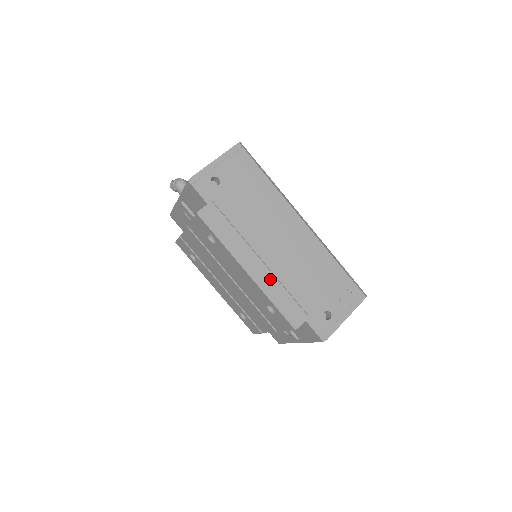
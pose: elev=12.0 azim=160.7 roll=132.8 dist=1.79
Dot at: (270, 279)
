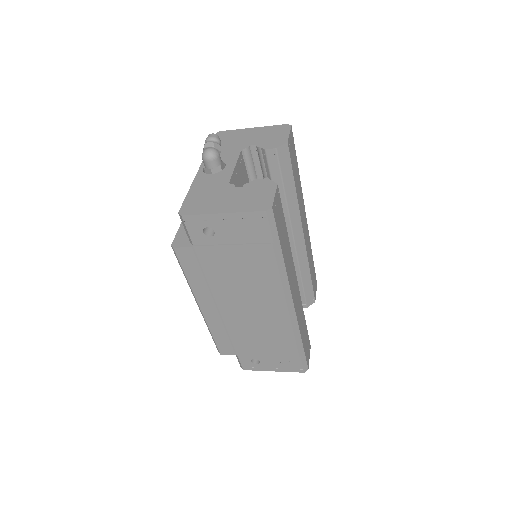
Dot at: (216, 322)
